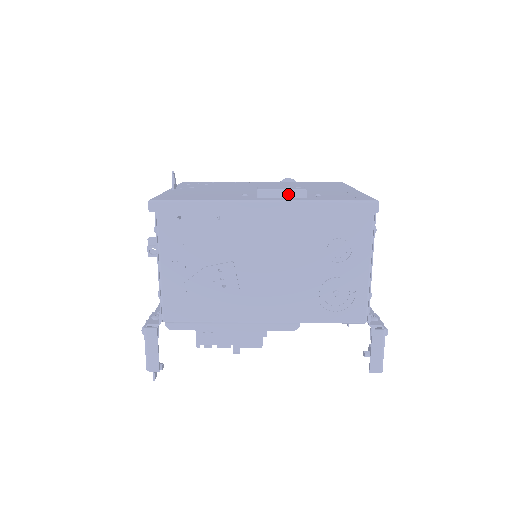
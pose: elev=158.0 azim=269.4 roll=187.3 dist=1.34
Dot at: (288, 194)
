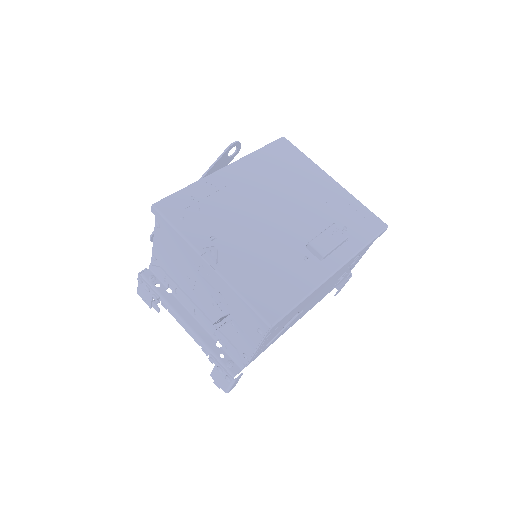
Dot at: (339, 246)
